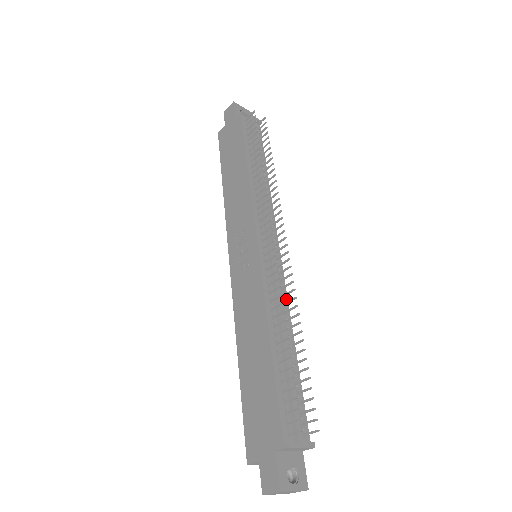
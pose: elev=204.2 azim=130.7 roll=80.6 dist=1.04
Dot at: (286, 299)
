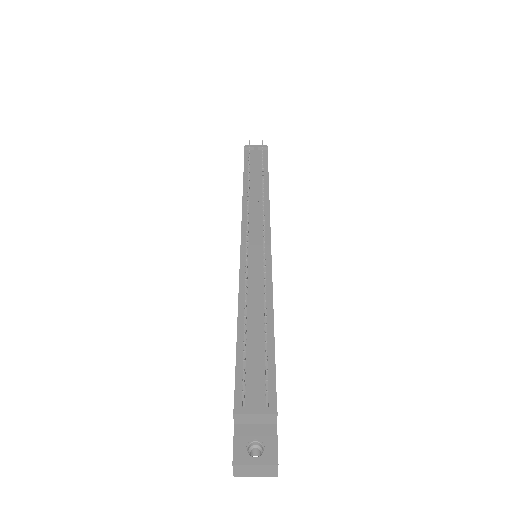
Dot at: (270, 280)
